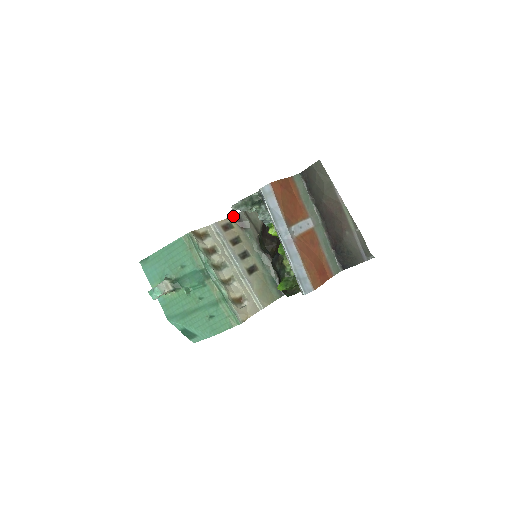
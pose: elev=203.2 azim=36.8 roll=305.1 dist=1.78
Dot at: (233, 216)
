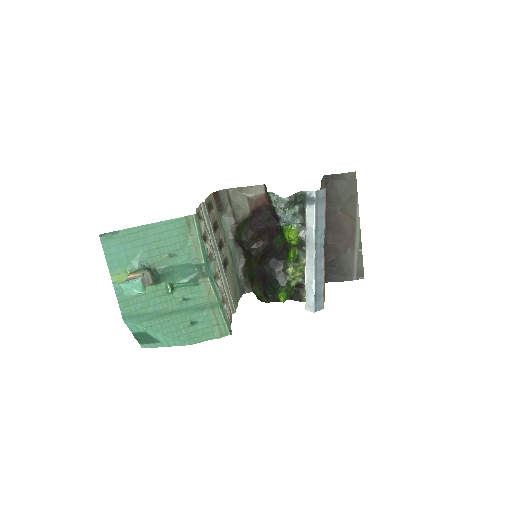
Dot at: (212, 193)
